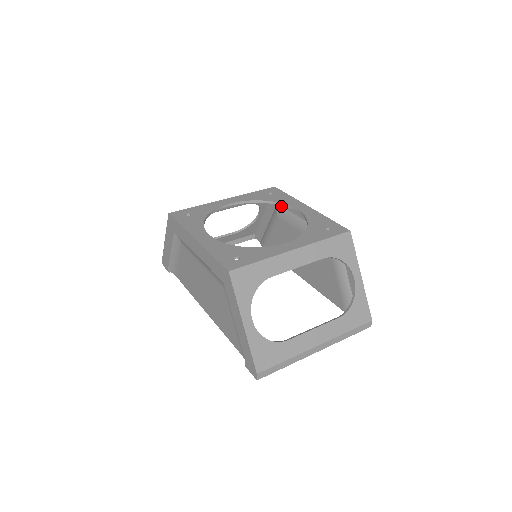
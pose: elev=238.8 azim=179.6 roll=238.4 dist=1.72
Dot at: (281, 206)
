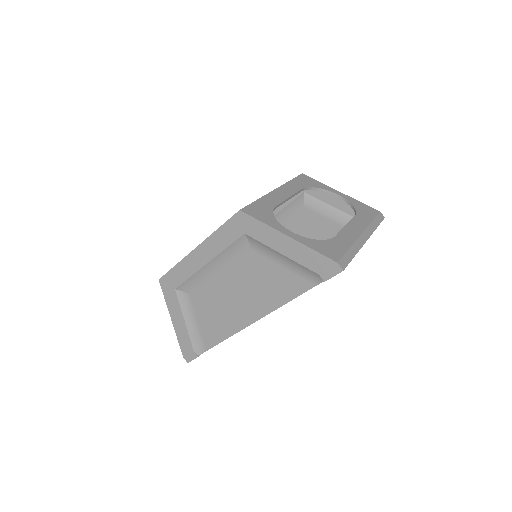
Dot at: occluded
